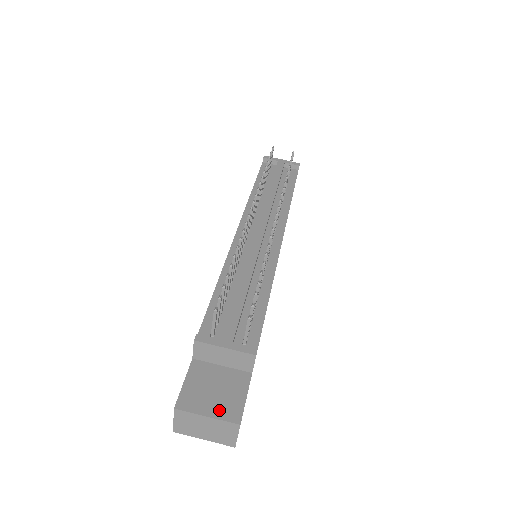
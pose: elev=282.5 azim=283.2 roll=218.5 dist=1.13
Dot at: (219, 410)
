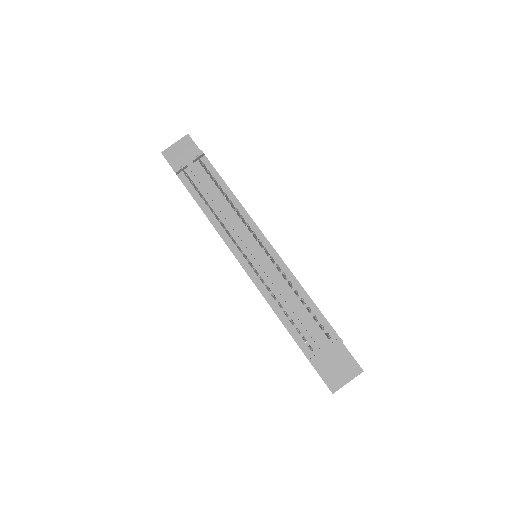
Dot at: (349, 375)
